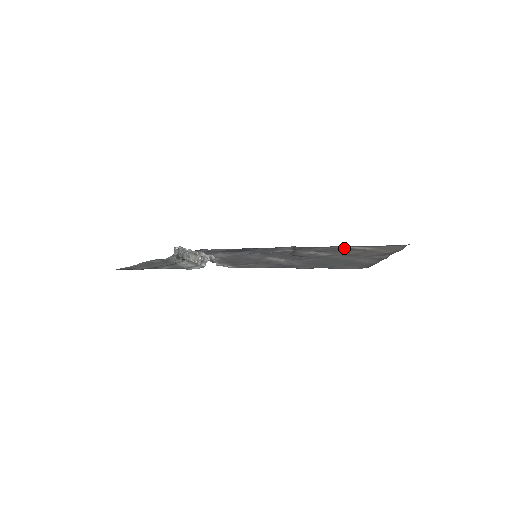
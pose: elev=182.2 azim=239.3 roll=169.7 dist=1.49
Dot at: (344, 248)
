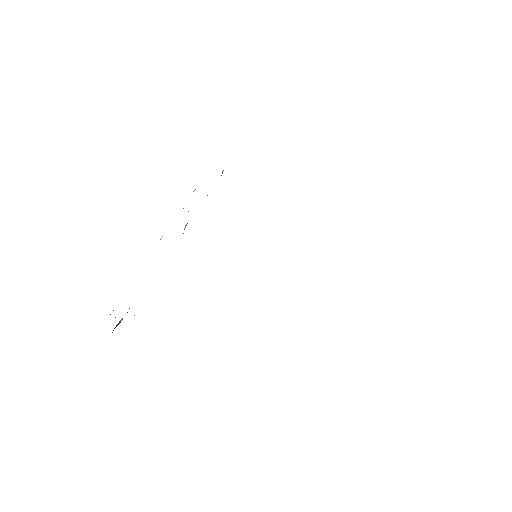
Dot at: occluded
